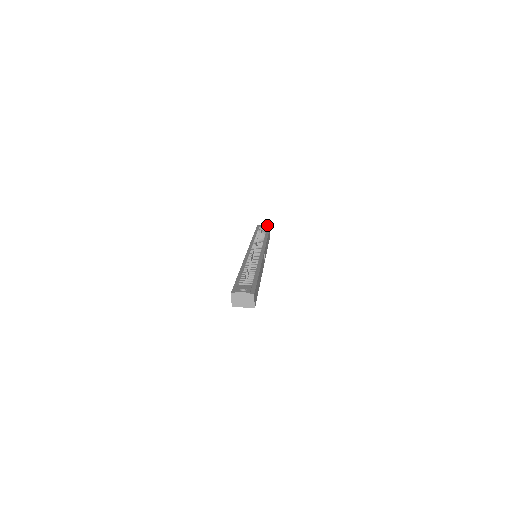
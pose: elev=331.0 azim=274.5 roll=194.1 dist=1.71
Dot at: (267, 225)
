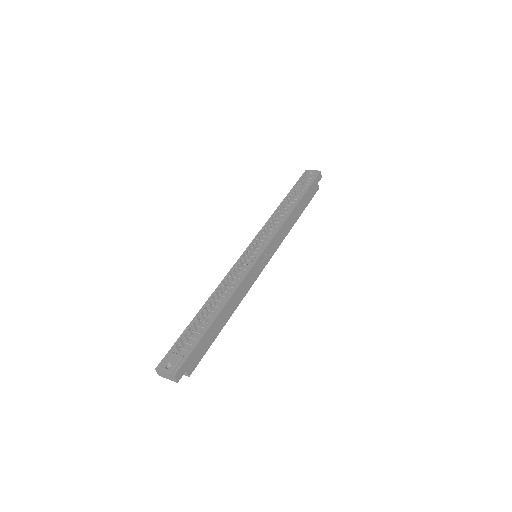
Dot at: (316, 172)
